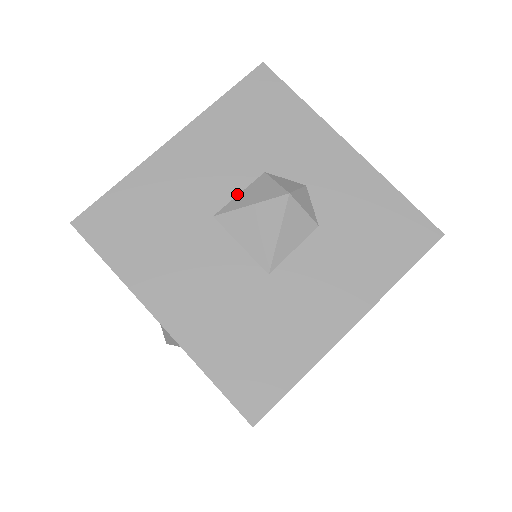
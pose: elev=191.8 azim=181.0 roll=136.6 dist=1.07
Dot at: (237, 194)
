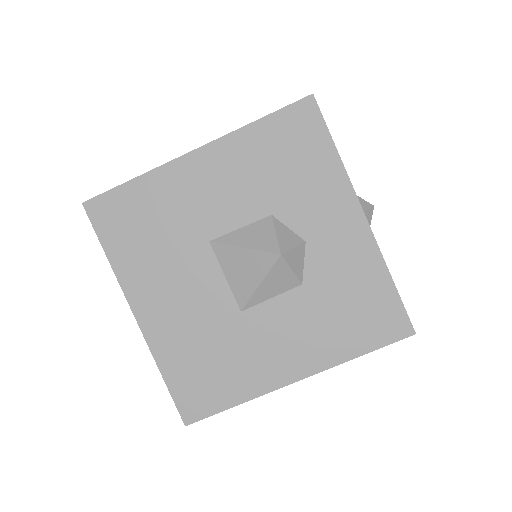
Dot at: (238, 228)
